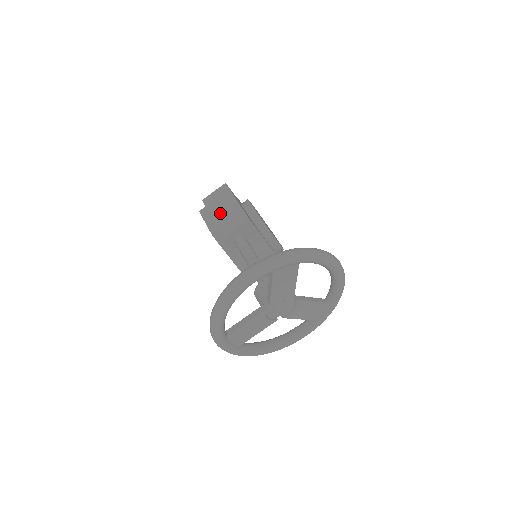
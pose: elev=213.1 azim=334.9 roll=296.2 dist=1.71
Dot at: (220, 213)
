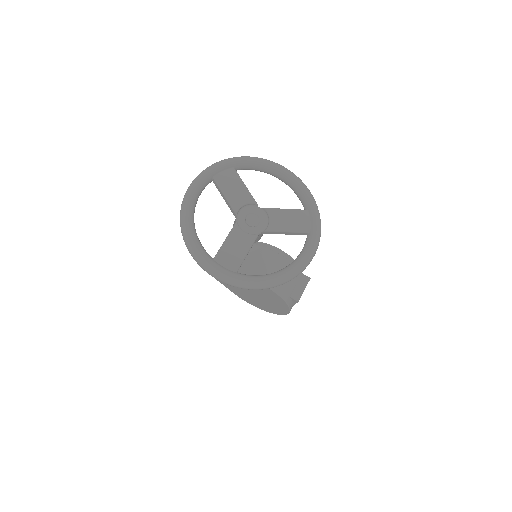
Dot at: occluded
